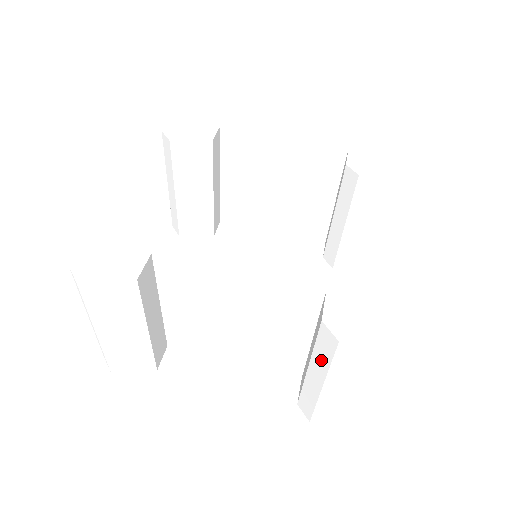
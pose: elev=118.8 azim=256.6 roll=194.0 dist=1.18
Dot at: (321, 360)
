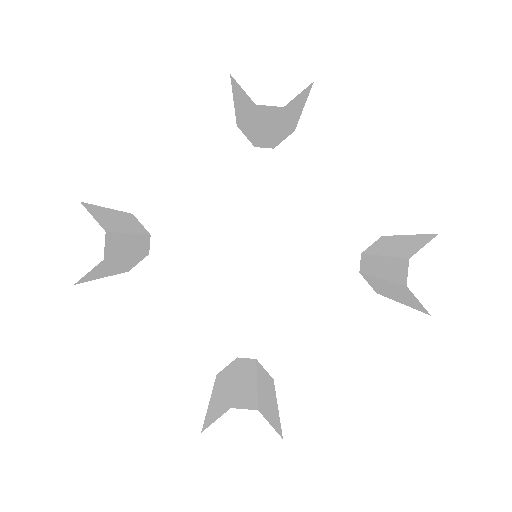
Dot at: occluded
